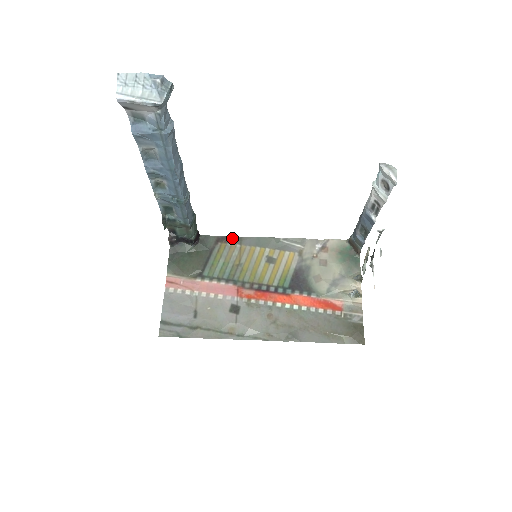
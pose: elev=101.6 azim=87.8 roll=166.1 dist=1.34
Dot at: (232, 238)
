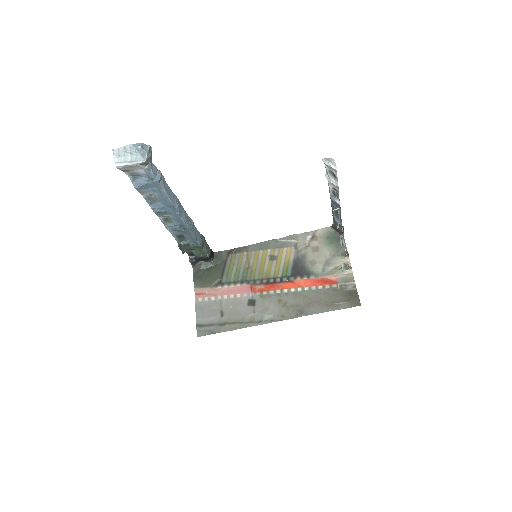
Dot at: (239, 248)
